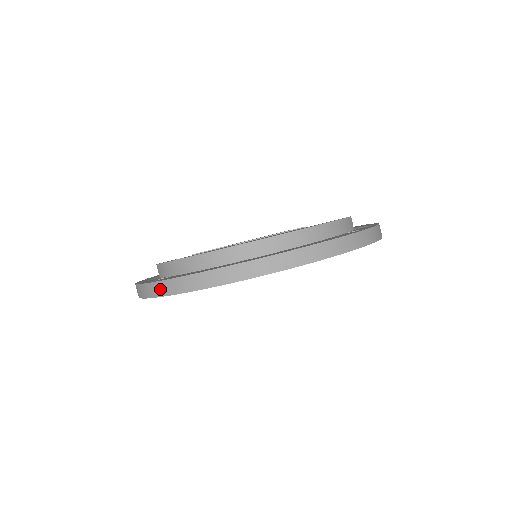
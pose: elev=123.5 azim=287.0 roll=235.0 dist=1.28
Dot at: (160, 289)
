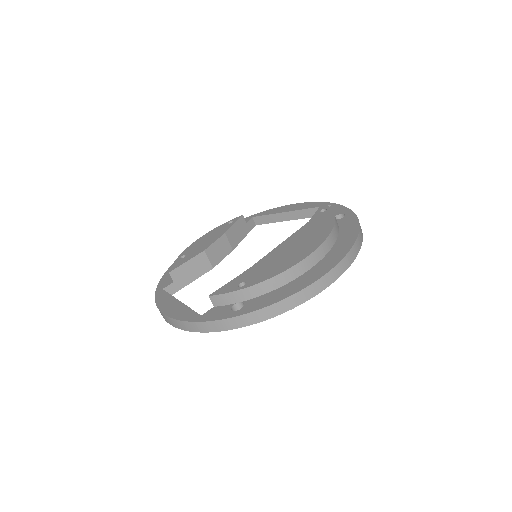
Dot at: (260, 316)
